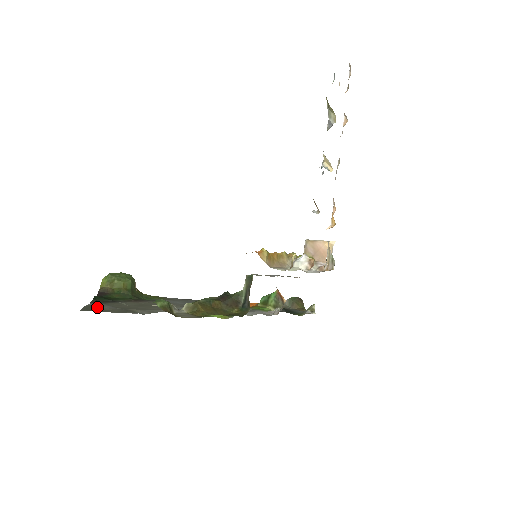
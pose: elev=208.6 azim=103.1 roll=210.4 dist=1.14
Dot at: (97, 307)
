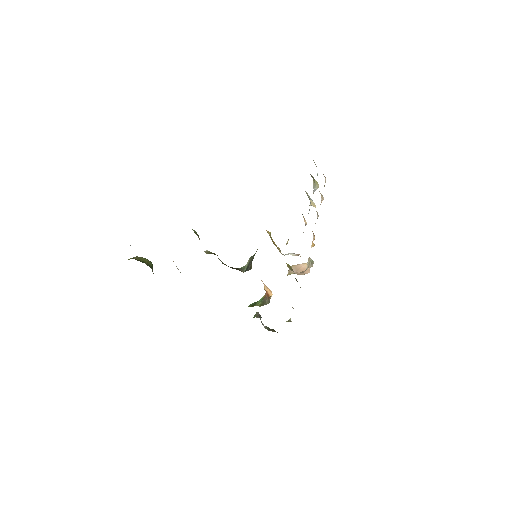
Dot at: occluded
